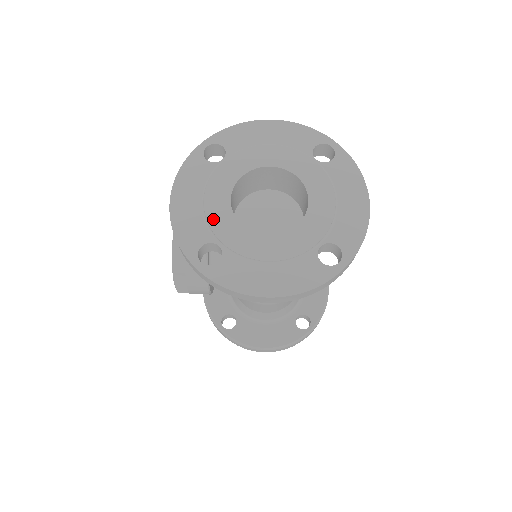
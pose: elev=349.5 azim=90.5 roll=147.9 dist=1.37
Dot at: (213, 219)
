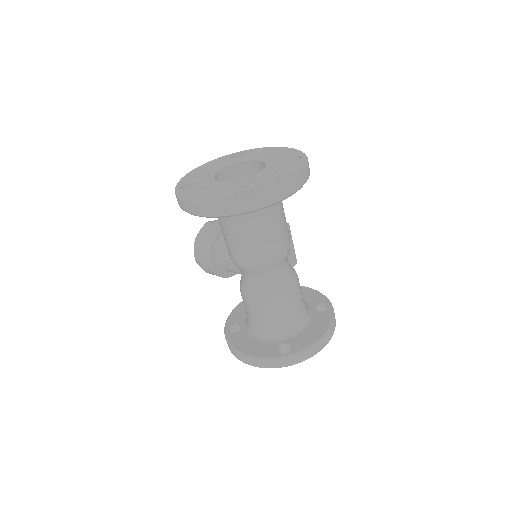
Dot at: (204, 174)
